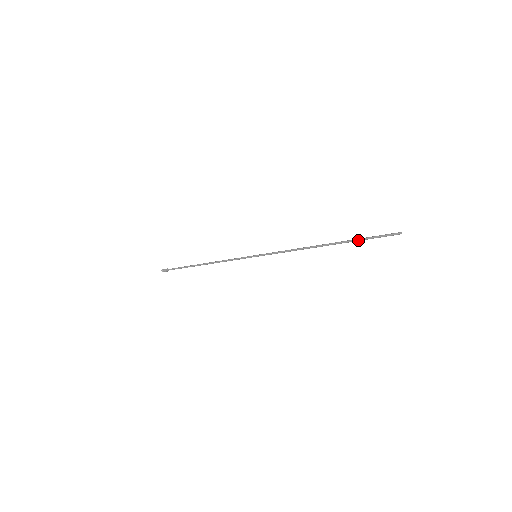
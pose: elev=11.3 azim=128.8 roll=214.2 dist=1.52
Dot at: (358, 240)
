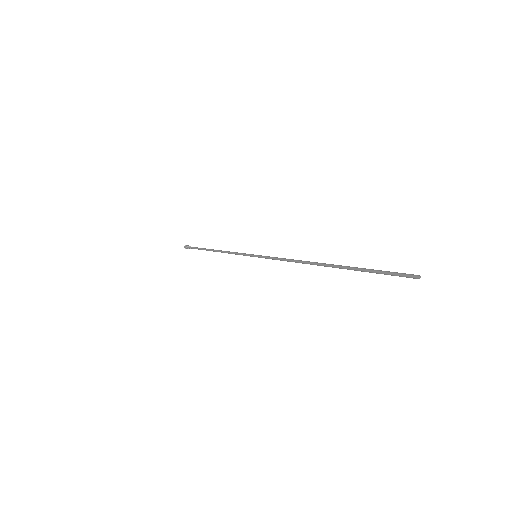
Dot at: (360, 269)
